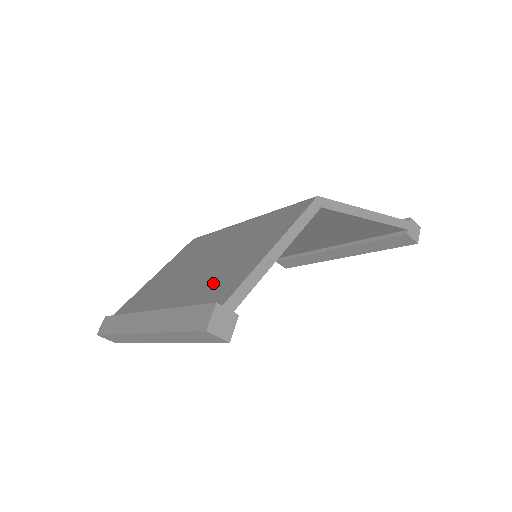
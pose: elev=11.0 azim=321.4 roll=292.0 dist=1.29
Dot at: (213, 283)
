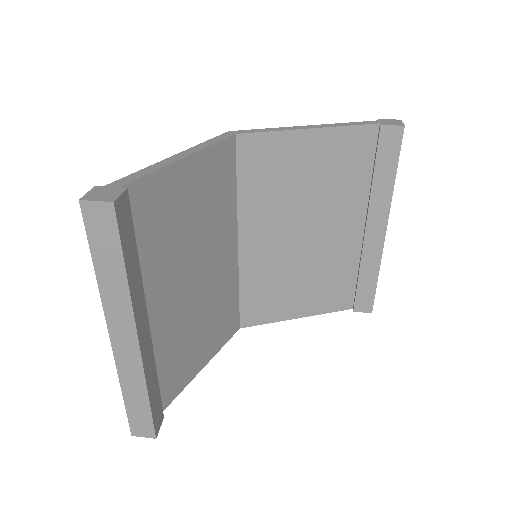
Dot at: occluded
